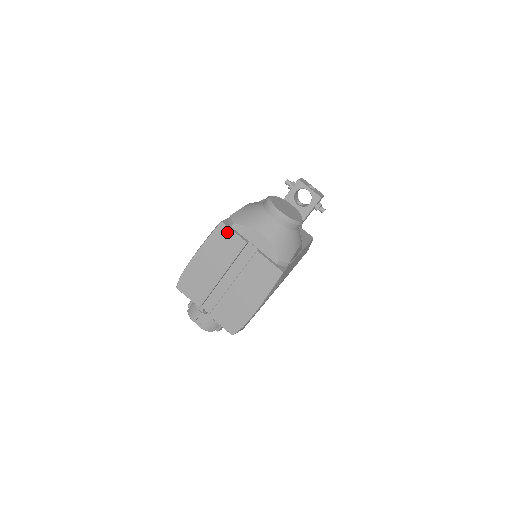
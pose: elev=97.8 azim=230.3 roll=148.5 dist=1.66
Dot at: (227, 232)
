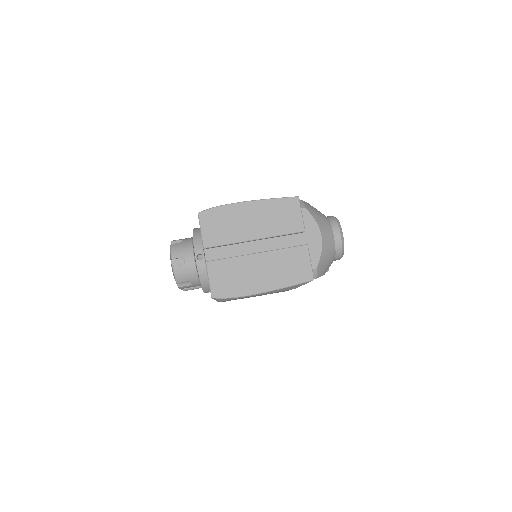
Dot at: (296, 208)
